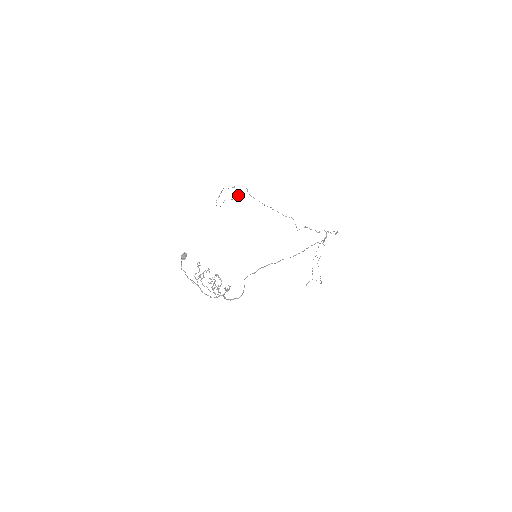
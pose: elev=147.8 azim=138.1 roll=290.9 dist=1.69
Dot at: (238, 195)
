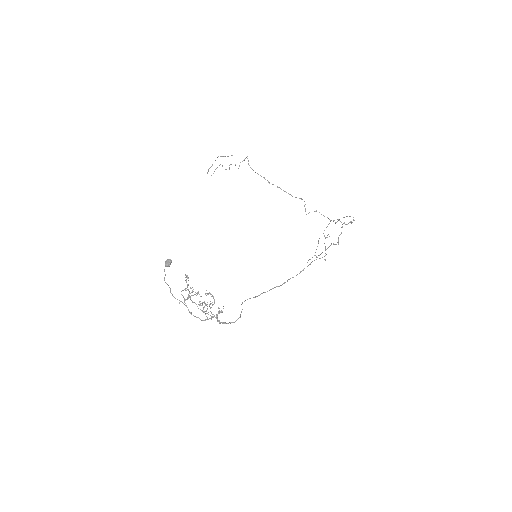
Dot at: occluded
